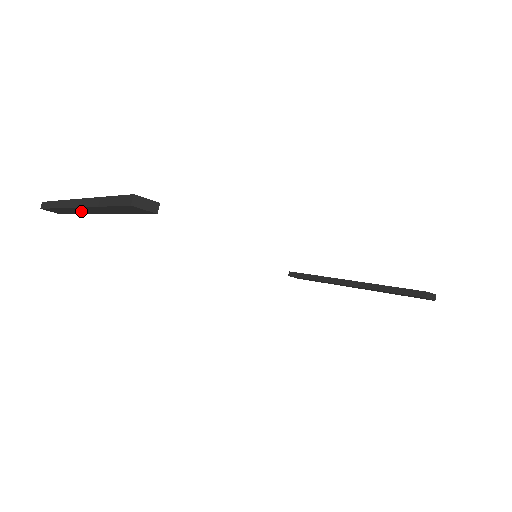
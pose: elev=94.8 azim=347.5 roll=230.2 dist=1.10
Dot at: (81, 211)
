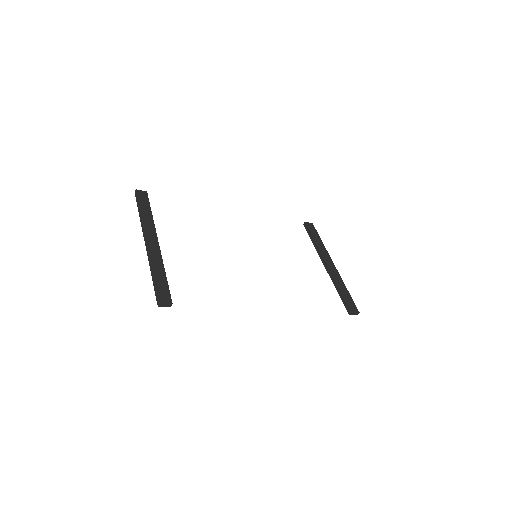
Dot at: occluded
